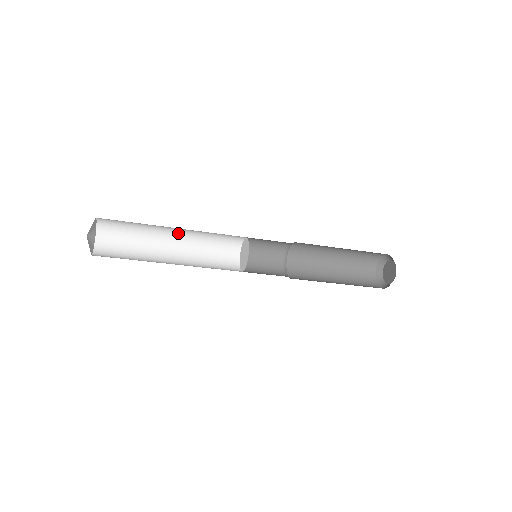
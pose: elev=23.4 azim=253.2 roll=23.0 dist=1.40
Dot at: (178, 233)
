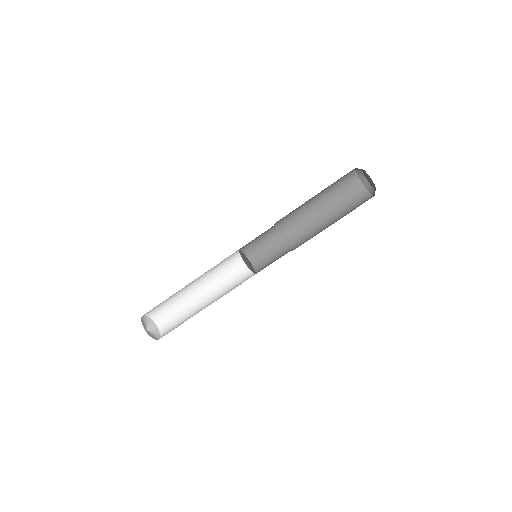
Dot at: (198, 282)
